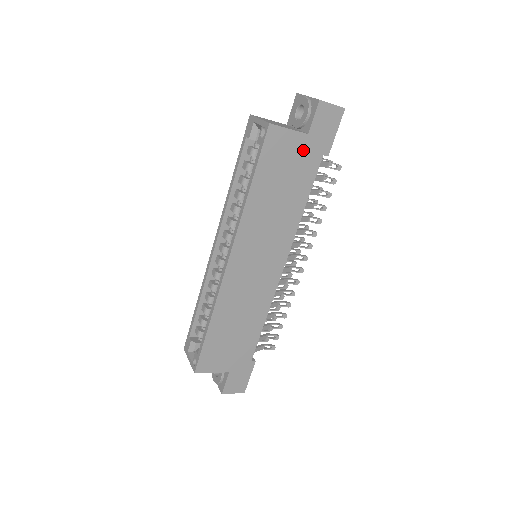
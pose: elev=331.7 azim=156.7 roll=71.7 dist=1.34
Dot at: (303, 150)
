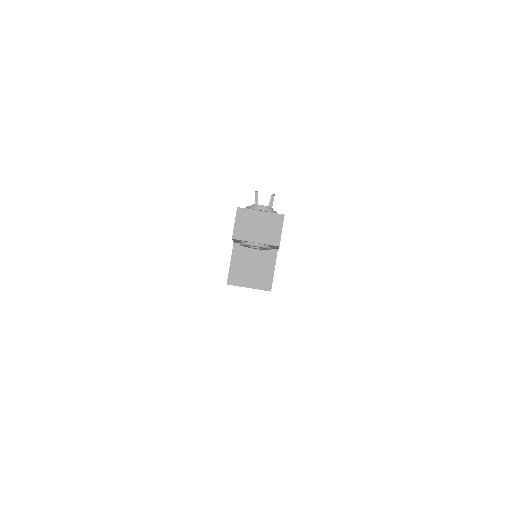
Dot at: occluded
